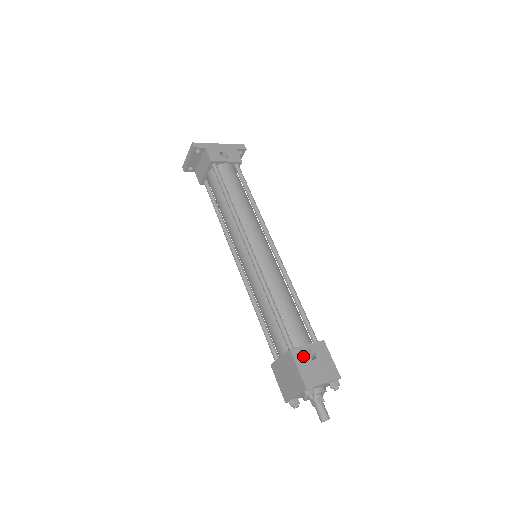
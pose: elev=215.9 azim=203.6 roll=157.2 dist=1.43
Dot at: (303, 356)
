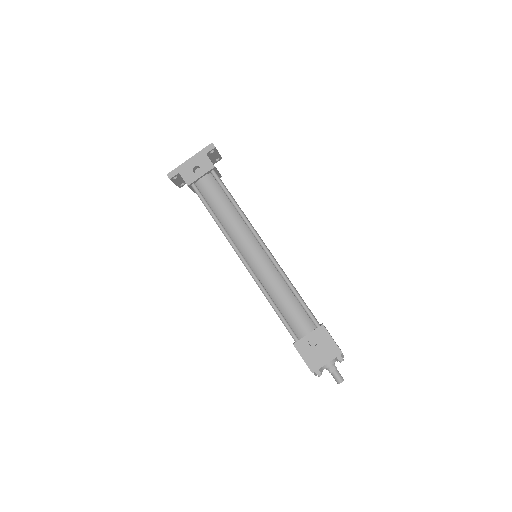
Dot at: (305, 346)
